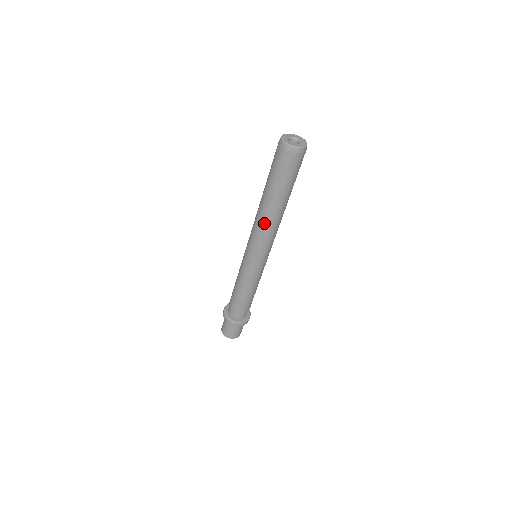
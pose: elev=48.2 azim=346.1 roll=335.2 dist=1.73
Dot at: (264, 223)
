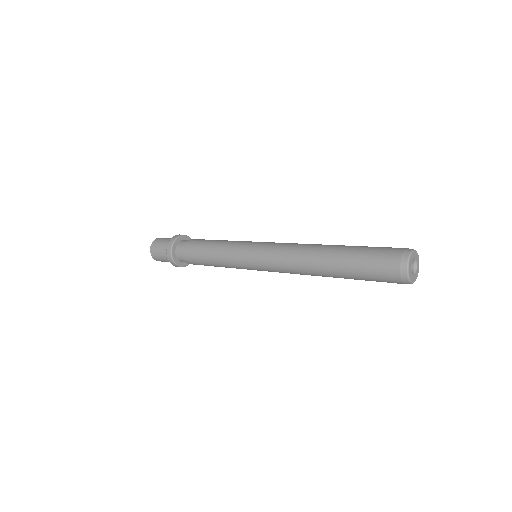
Dot at: occluded
